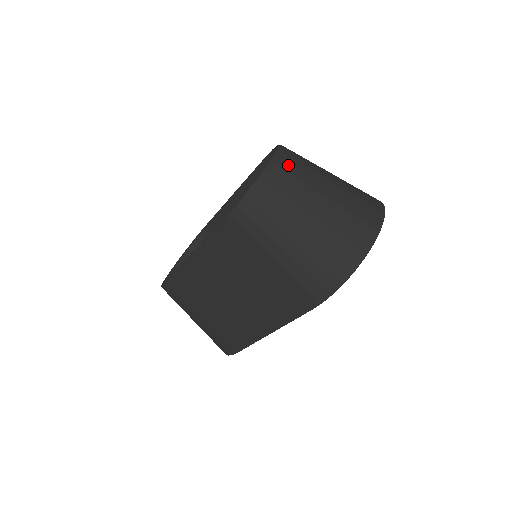
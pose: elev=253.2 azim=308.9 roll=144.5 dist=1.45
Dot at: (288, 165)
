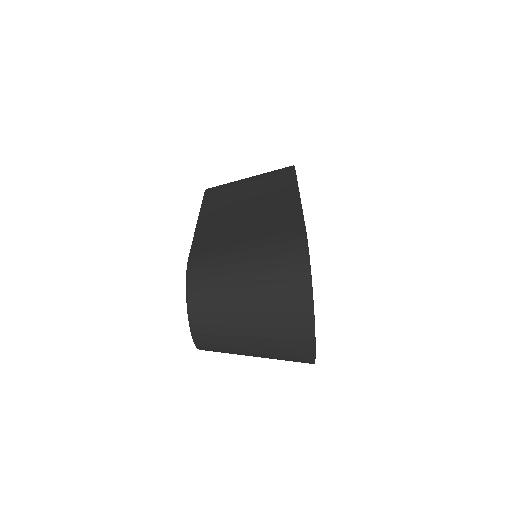
Dot at: (207, 336)
